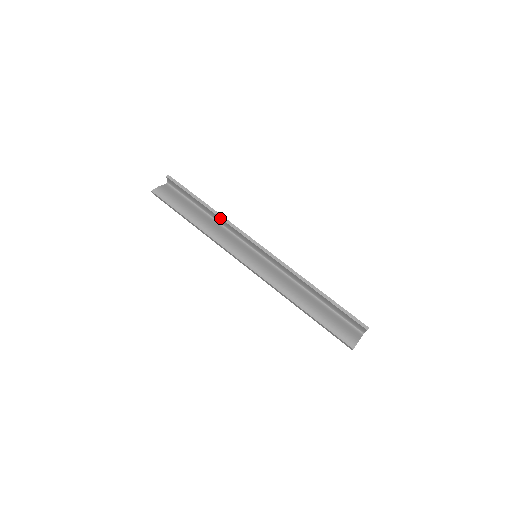
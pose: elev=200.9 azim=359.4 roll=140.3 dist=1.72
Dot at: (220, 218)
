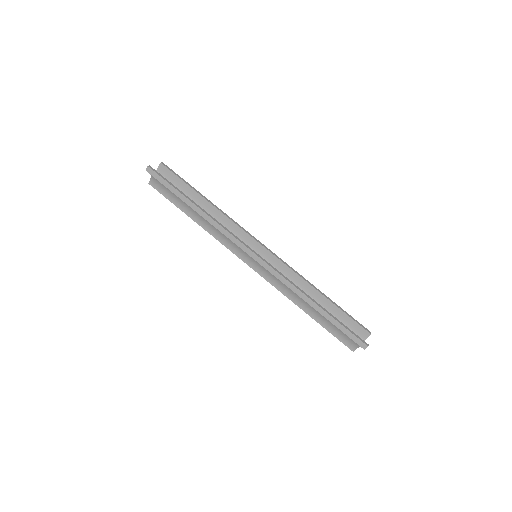
Dot at: (221, 212)
